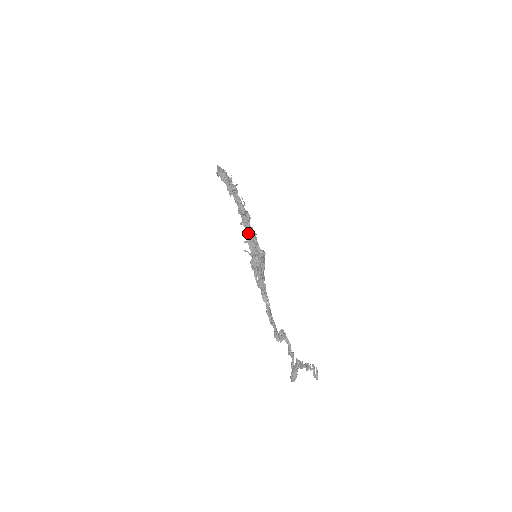
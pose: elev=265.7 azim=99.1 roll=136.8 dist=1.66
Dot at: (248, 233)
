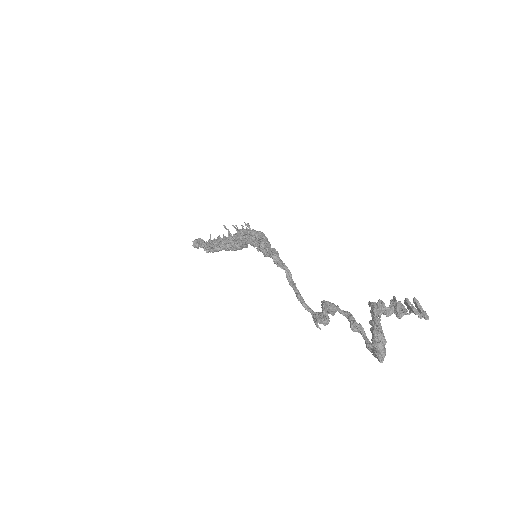
Dot at: occluded
